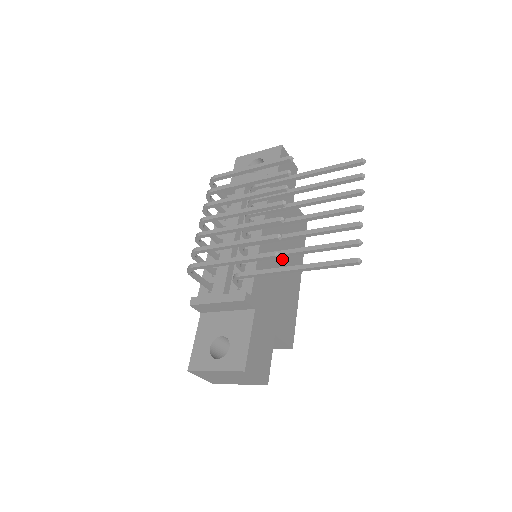
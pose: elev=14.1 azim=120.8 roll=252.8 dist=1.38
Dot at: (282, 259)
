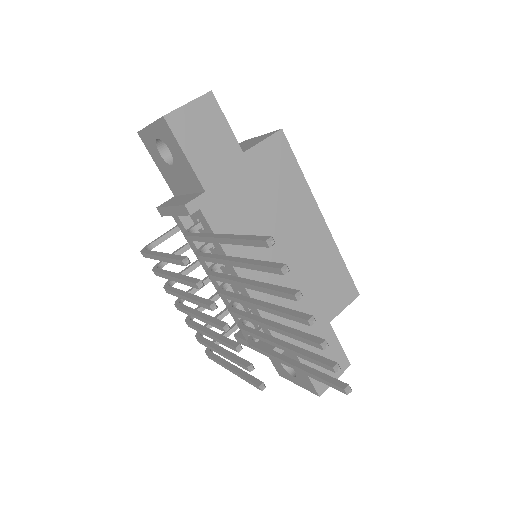
Dot at: (283, 248)
